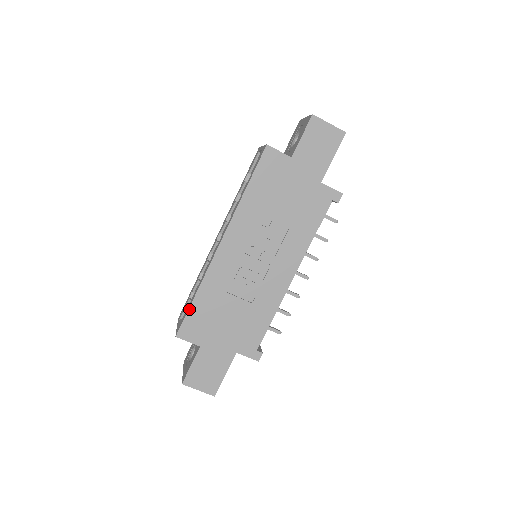
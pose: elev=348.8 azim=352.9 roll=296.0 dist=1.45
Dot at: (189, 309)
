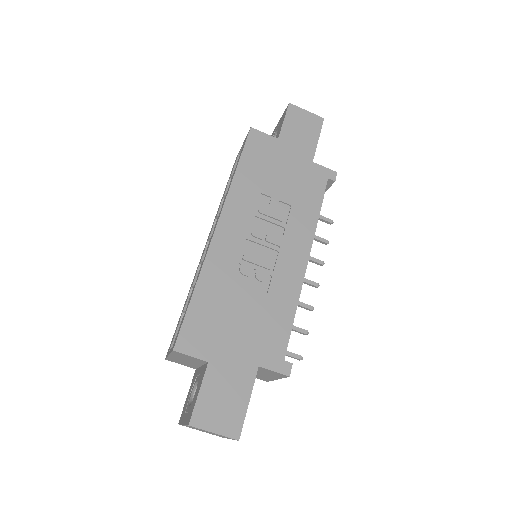
Dot at: (188, 309)
